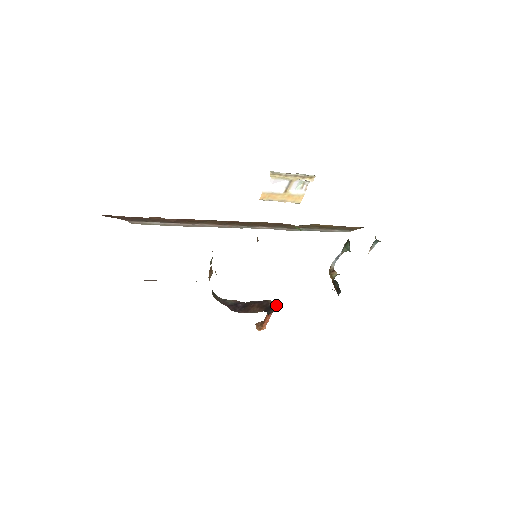
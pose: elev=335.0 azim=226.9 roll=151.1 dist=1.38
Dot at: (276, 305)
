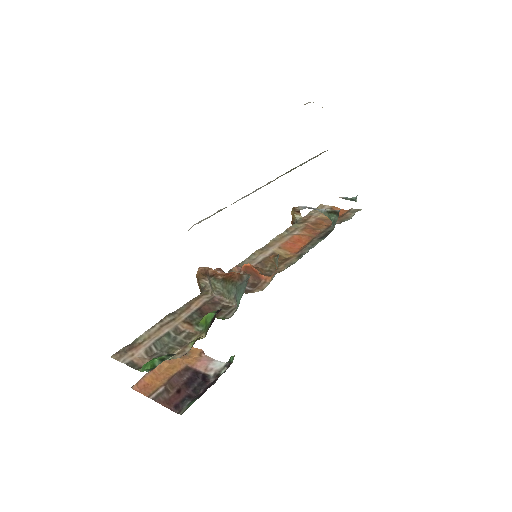
Dot at: occluded
